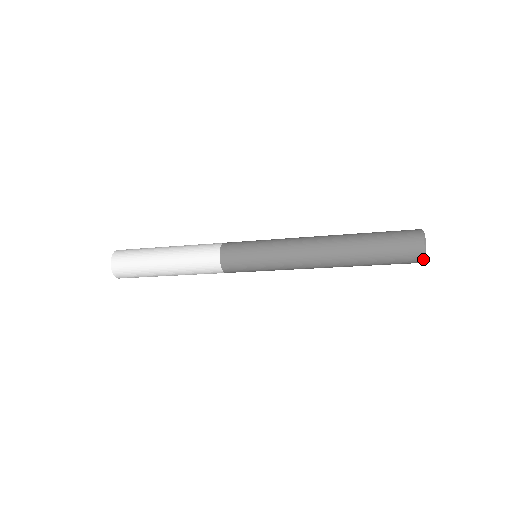
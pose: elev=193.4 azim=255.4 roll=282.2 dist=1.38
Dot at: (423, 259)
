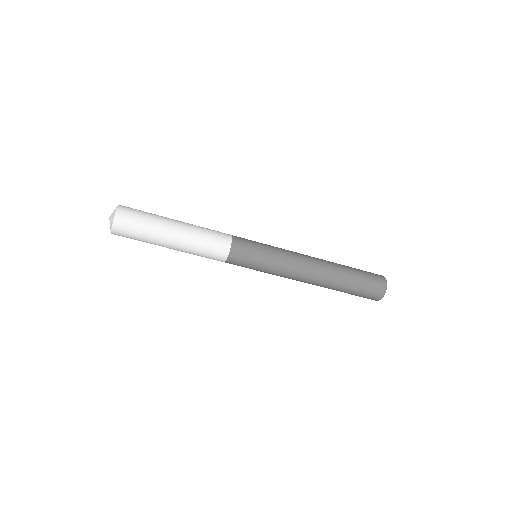
Dot at: (386, 283)
